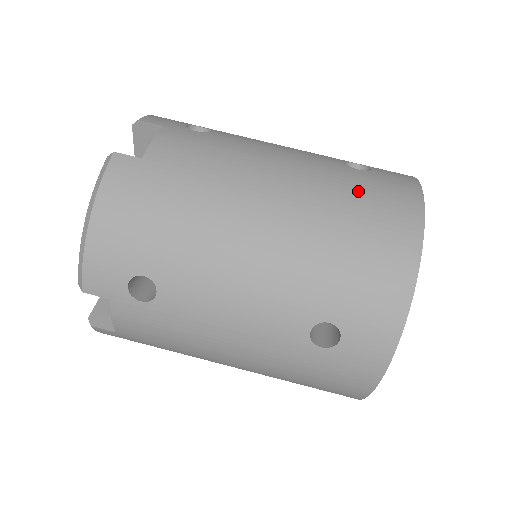
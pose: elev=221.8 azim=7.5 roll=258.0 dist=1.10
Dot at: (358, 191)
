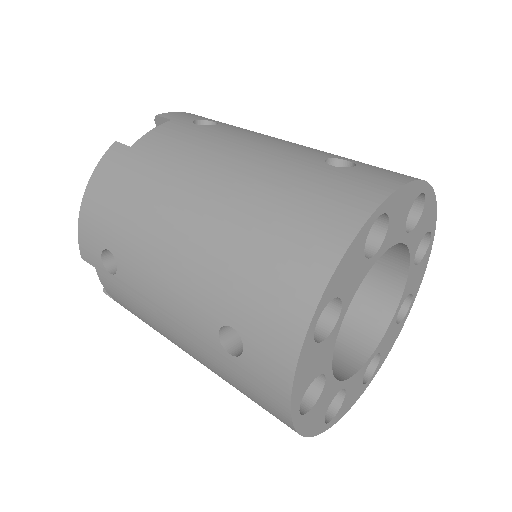
Dot at: (303, 187)
